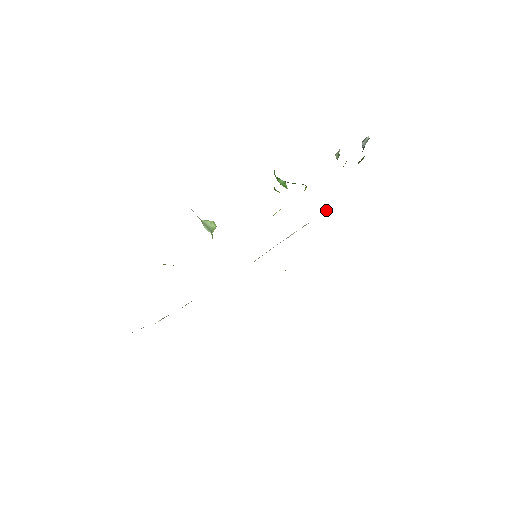
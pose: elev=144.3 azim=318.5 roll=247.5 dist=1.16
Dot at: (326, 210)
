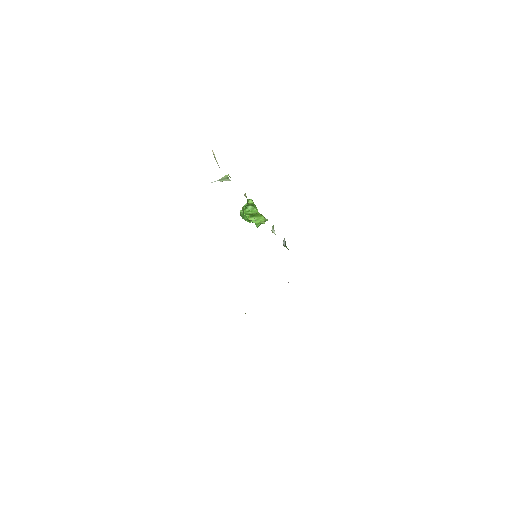
Dot at: occluded
